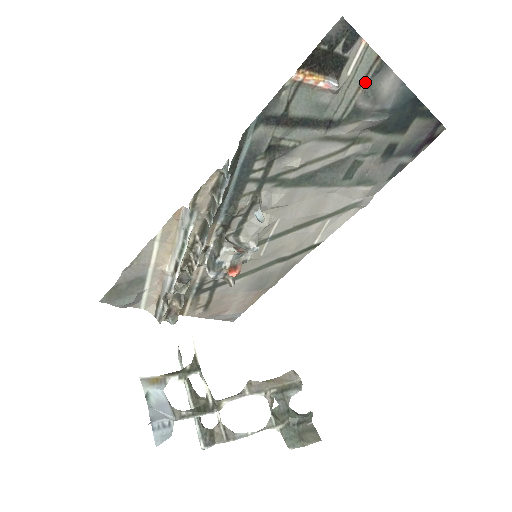
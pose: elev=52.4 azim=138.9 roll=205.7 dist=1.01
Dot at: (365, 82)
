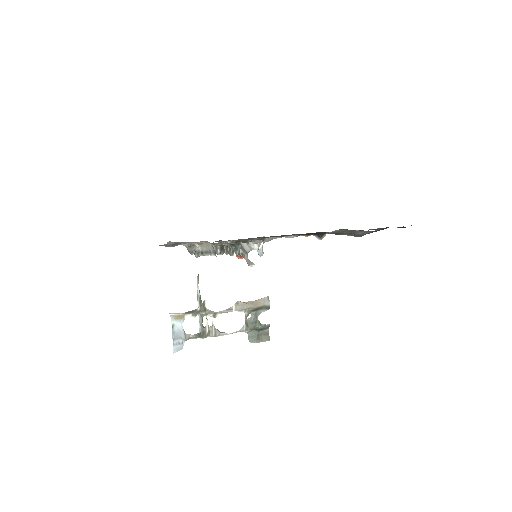
Dot at: (345, 231)
